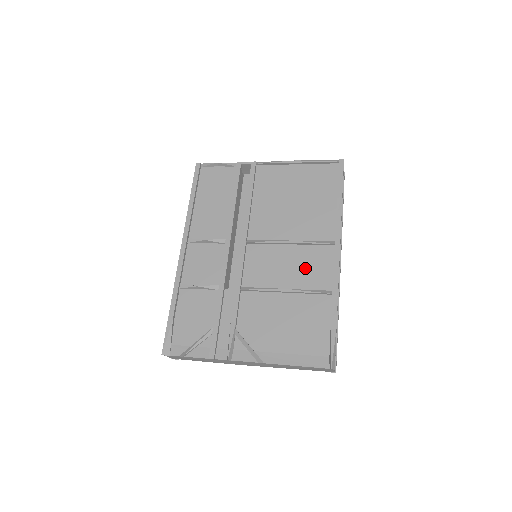
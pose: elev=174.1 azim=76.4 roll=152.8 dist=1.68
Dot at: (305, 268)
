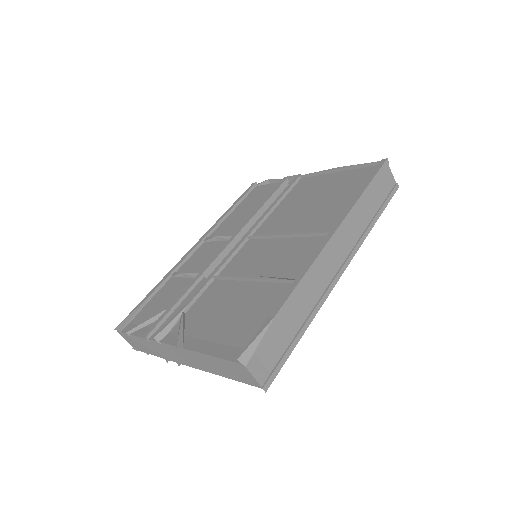
Dot at: (286, 258)
